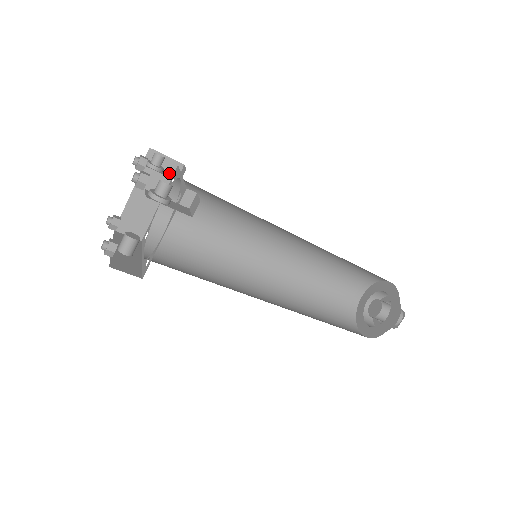
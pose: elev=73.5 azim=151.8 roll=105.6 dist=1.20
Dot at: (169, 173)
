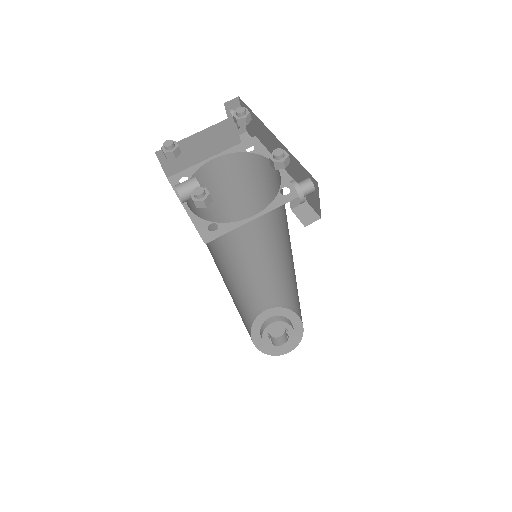
Dot at: occluded
